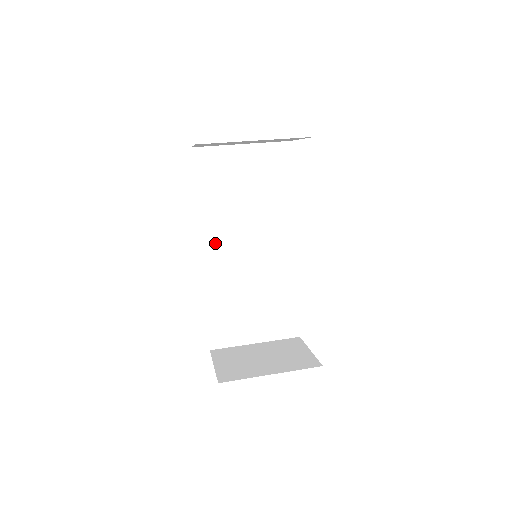
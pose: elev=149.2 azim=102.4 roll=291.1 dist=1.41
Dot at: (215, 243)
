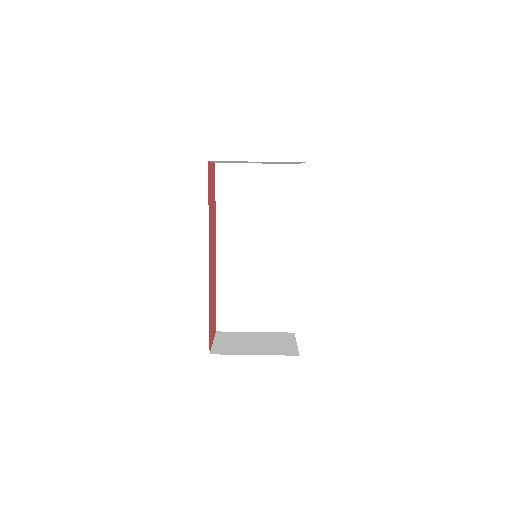
Dot at: (229, 242)
